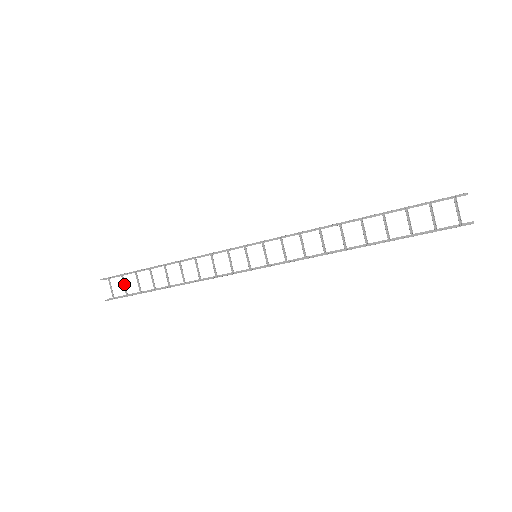
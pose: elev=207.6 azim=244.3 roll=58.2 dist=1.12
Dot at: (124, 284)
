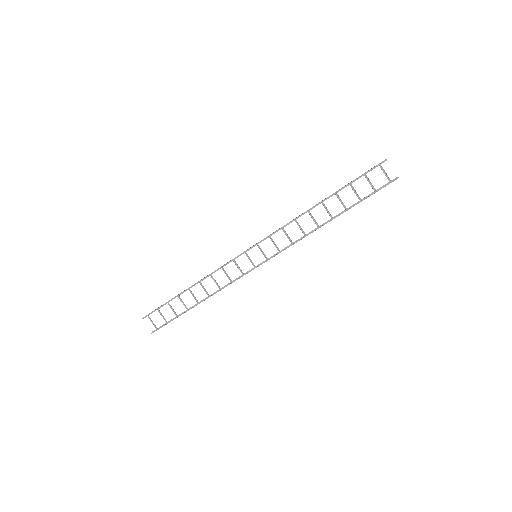
Dot at: (162, 315)
